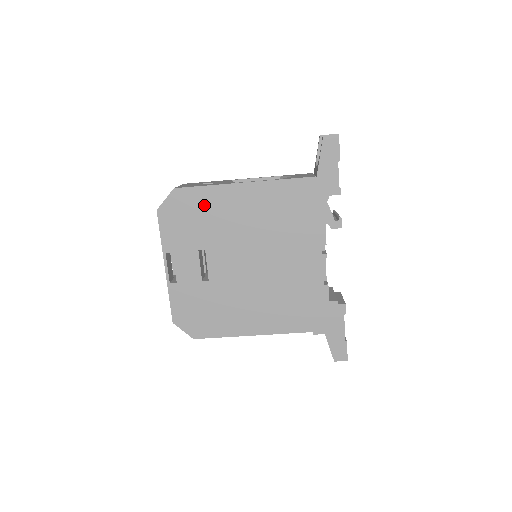
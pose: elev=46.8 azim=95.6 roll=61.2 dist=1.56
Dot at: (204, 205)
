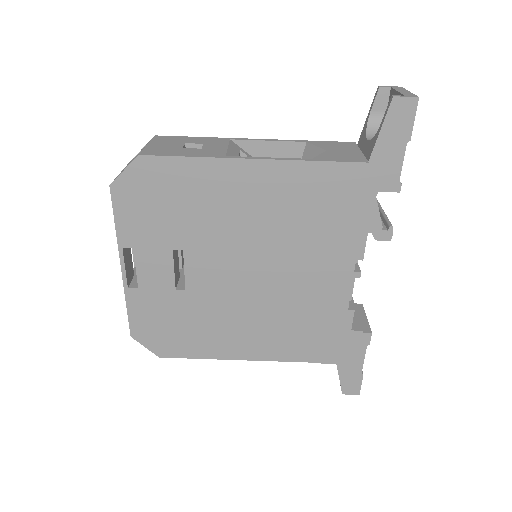
Dot at: (186, 186)
